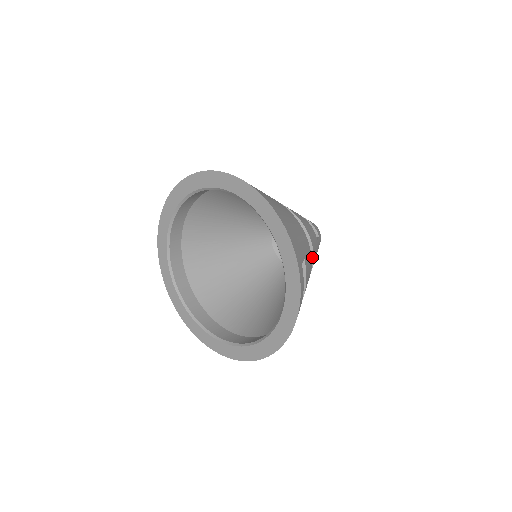
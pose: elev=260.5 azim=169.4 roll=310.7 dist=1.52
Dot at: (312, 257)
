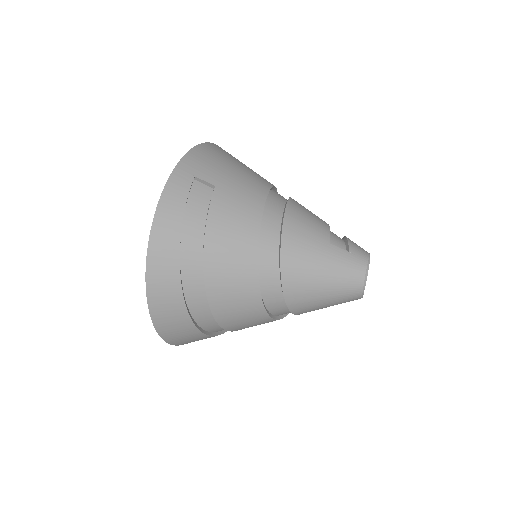
Dot at: (281, 233)
